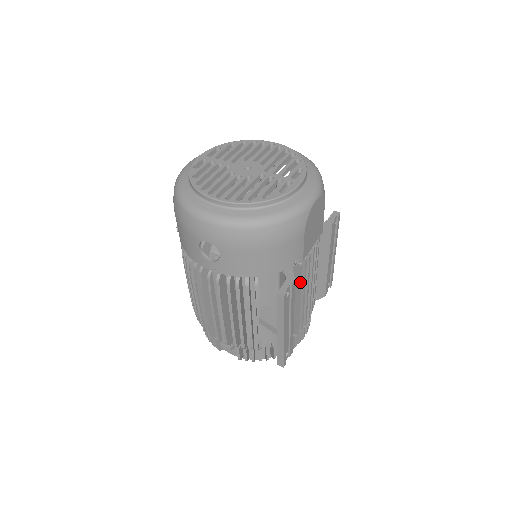
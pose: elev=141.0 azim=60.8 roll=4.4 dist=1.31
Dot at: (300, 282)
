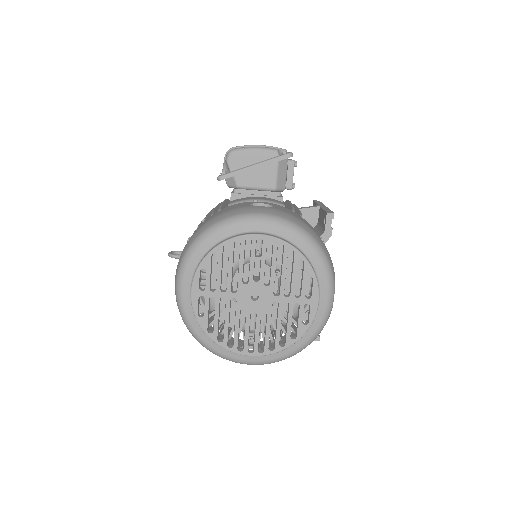
Dot at: occluded
